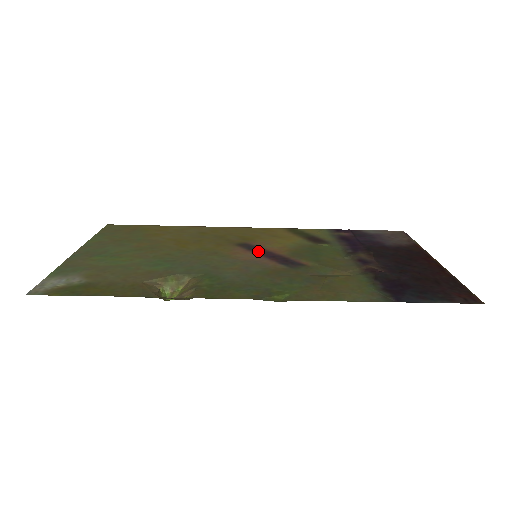
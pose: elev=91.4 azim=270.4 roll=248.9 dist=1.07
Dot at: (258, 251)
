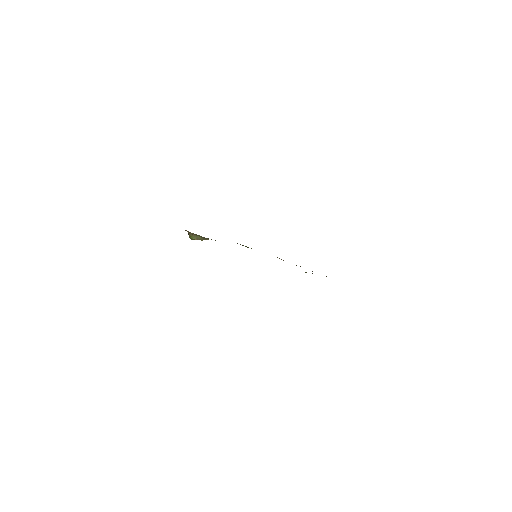
Dot at: occluded
